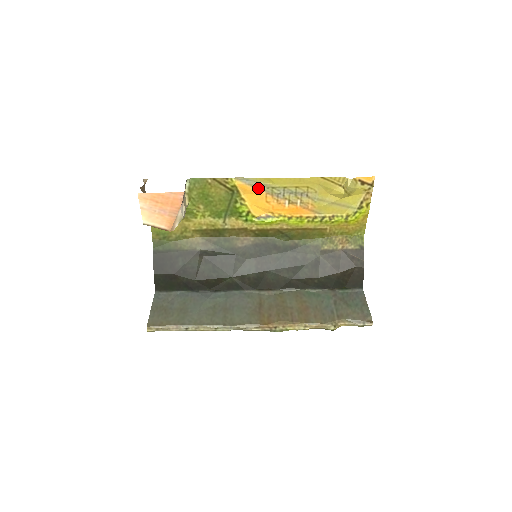
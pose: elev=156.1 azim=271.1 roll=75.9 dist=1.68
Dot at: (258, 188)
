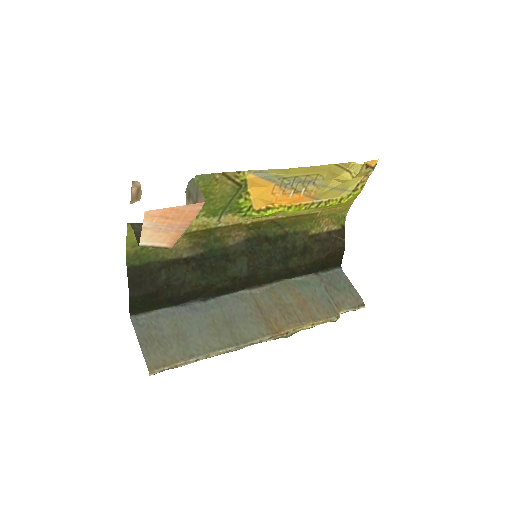
Dot at: (269, 180)
